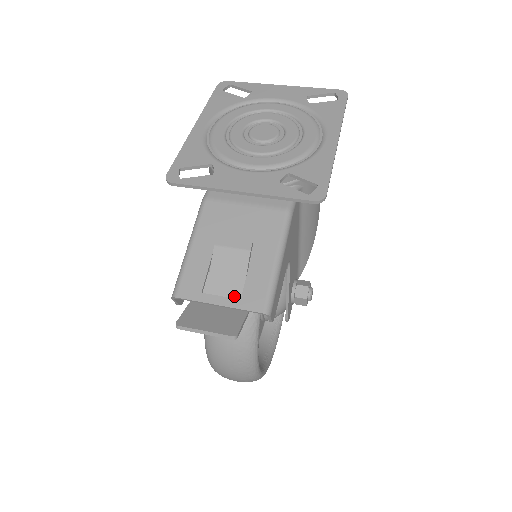
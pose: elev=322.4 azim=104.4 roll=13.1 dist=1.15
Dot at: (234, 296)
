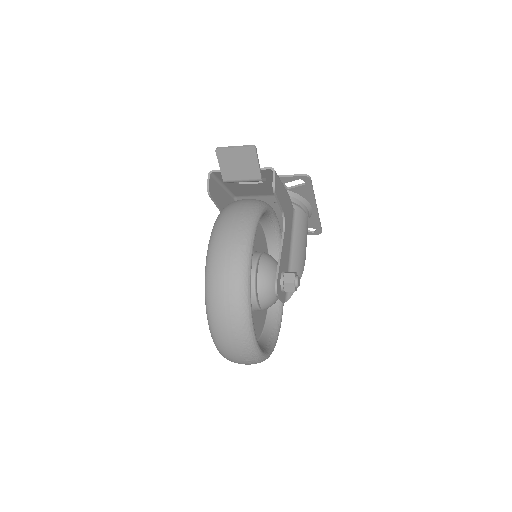
Dot at: (250, 179)
